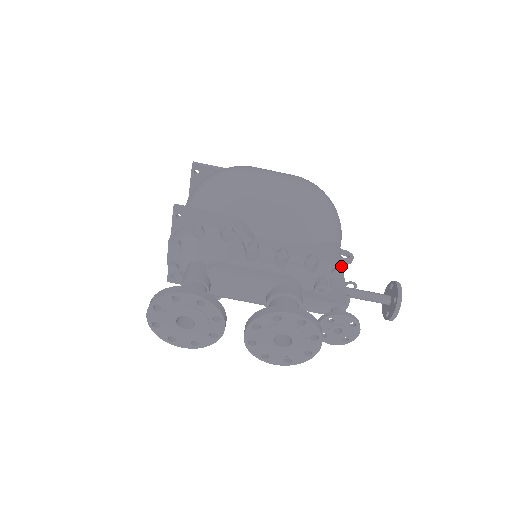
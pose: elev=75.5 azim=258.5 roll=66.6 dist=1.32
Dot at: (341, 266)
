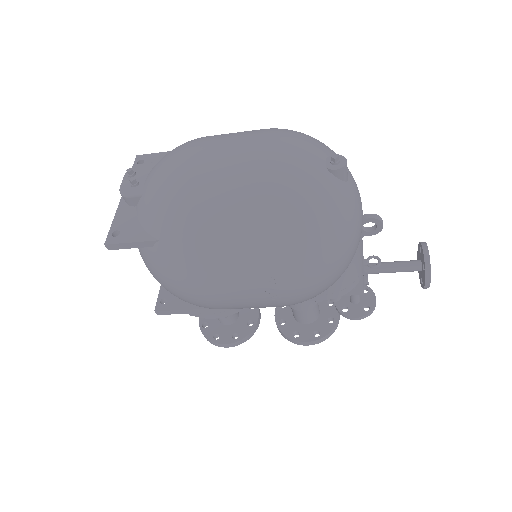
Dot at: (356, 281)
